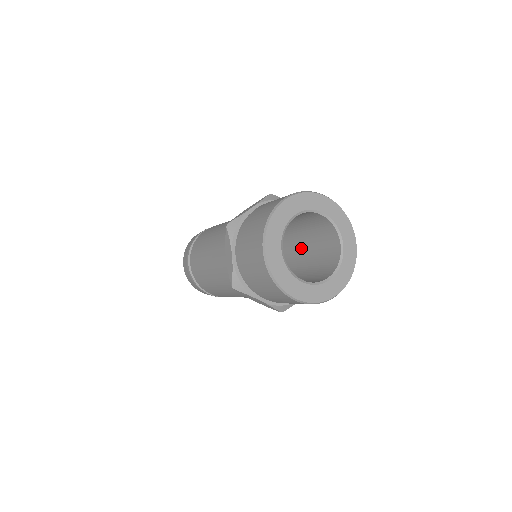
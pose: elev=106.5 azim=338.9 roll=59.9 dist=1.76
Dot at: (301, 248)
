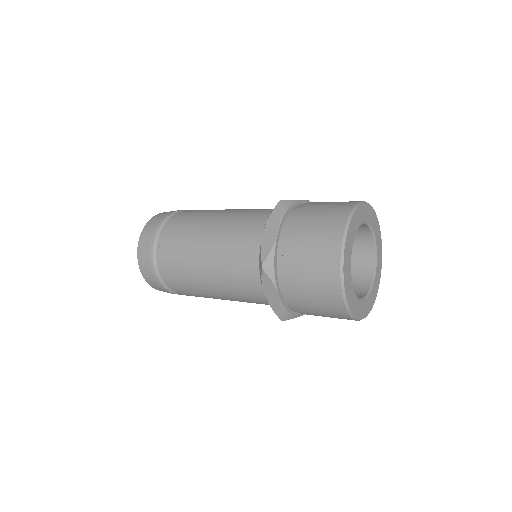
Dot at: occluded
